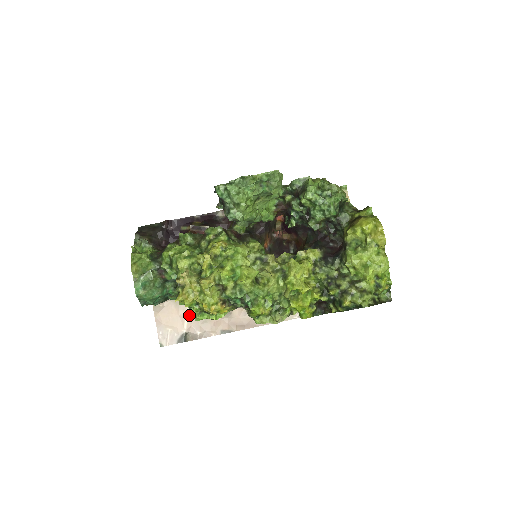
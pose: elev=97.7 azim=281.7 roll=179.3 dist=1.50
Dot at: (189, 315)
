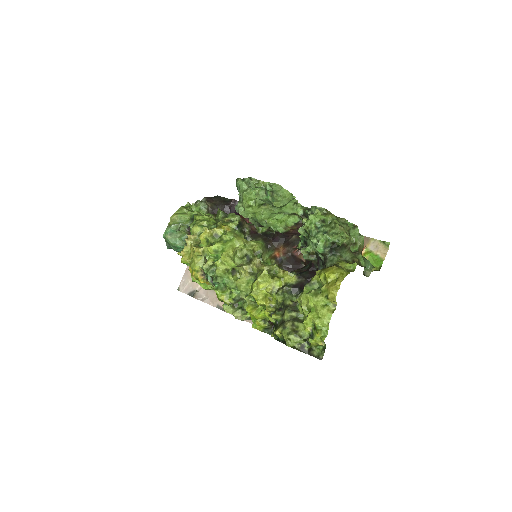
Dot at: occluded
